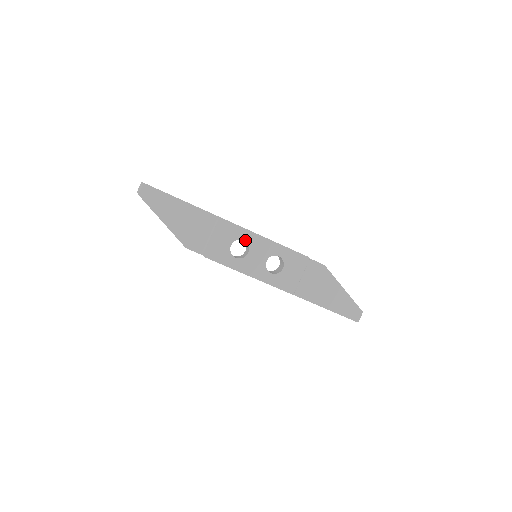
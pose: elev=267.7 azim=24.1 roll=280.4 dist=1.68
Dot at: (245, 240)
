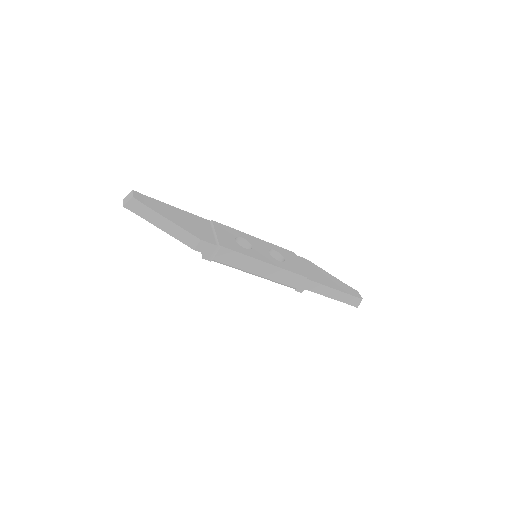
Dot at: (242, 237)
